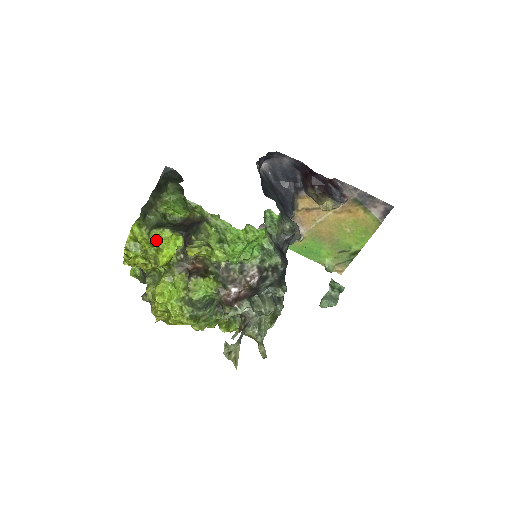
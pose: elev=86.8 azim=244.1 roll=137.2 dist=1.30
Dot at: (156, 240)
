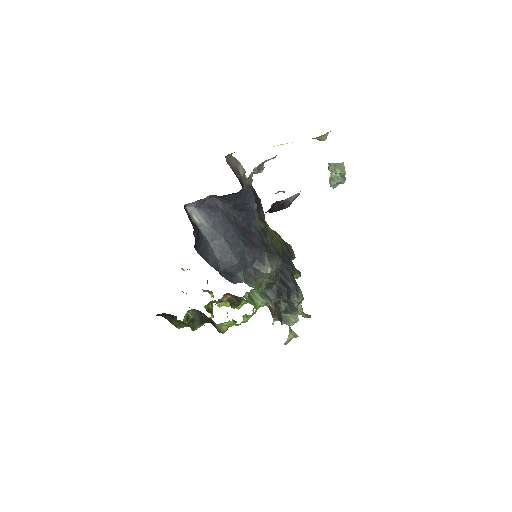
Dot at: occluded
